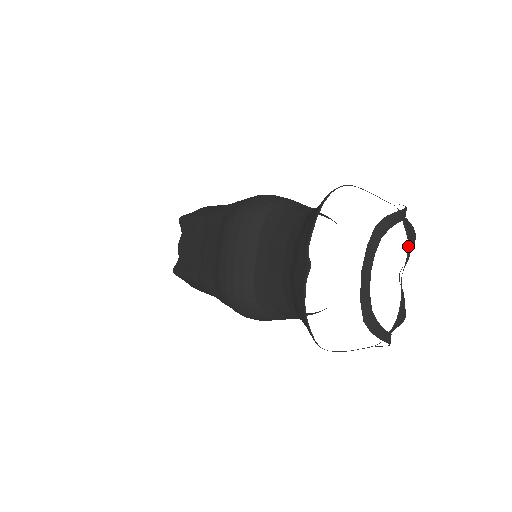
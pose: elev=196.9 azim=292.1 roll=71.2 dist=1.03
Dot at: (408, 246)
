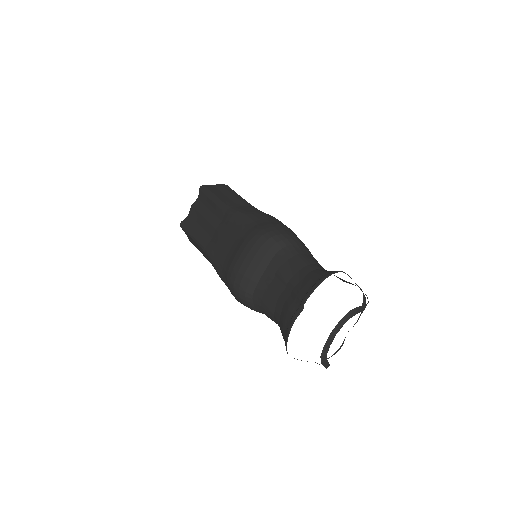
Dot at: (359, 317)
